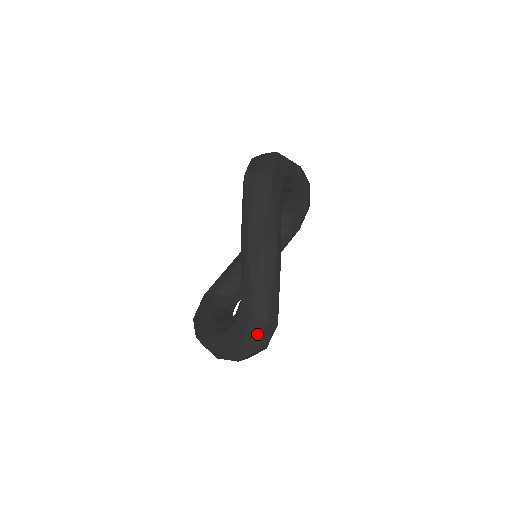
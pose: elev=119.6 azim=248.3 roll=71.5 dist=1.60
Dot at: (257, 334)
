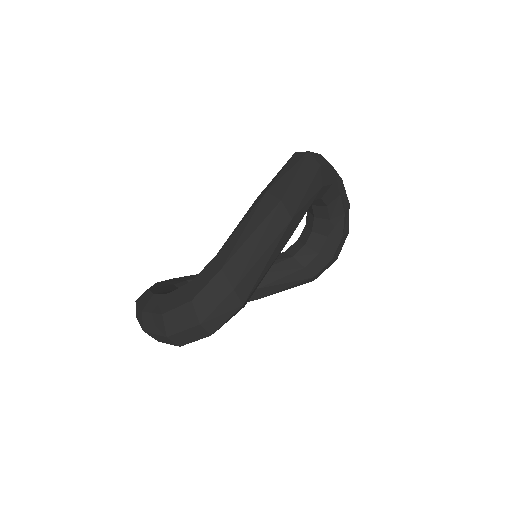
Dot at: (213, 299)
